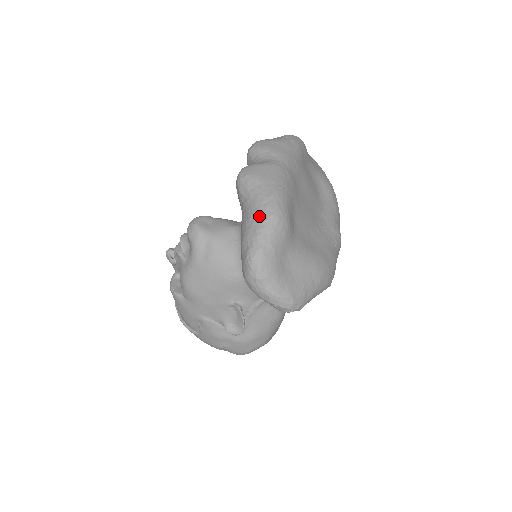
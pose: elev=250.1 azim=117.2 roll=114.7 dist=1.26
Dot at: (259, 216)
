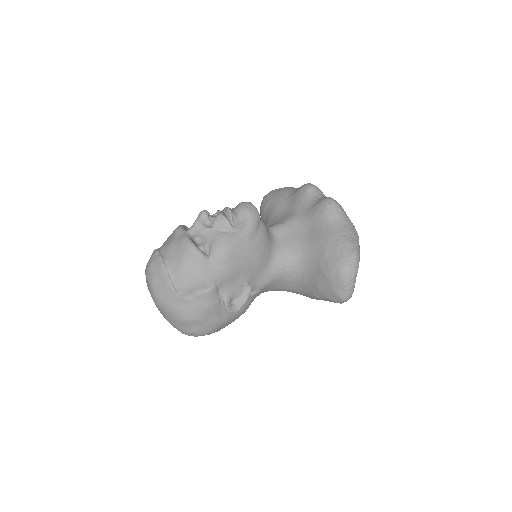
Dot at: (355, 233)
